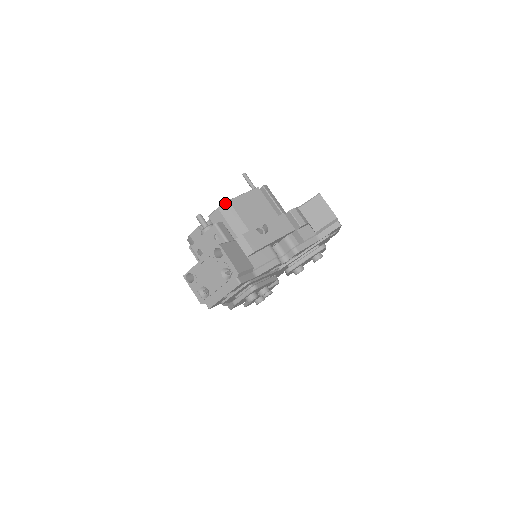
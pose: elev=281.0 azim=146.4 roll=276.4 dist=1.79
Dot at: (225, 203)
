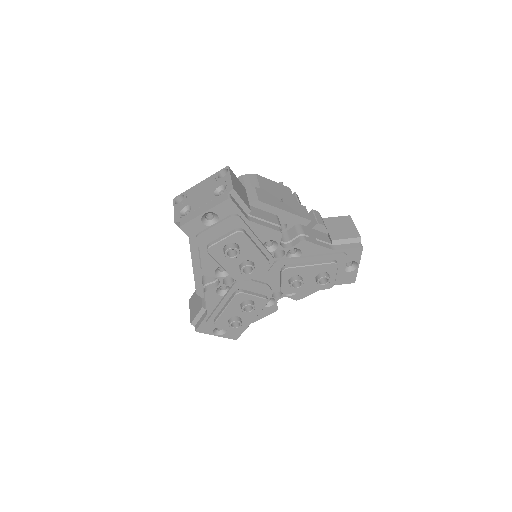
Dot at: (252, 174)
